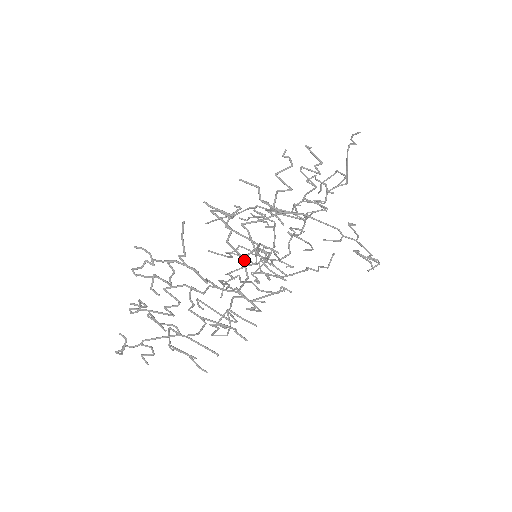
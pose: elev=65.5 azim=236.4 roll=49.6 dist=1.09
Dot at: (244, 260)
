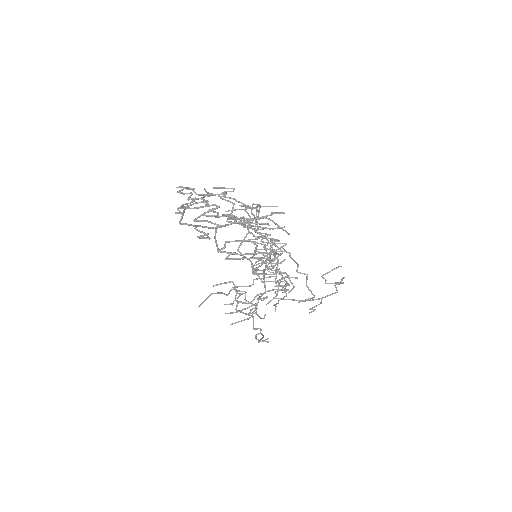
Dot at: (252, 206)
